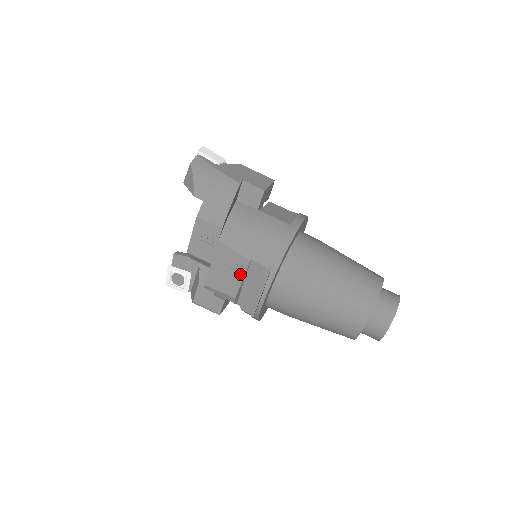
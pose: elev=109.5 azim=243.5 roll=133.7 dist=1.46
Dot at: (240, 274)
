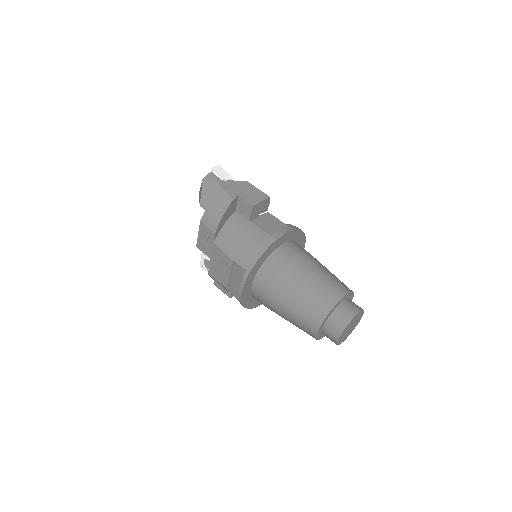
Dot at: (228, 270)
